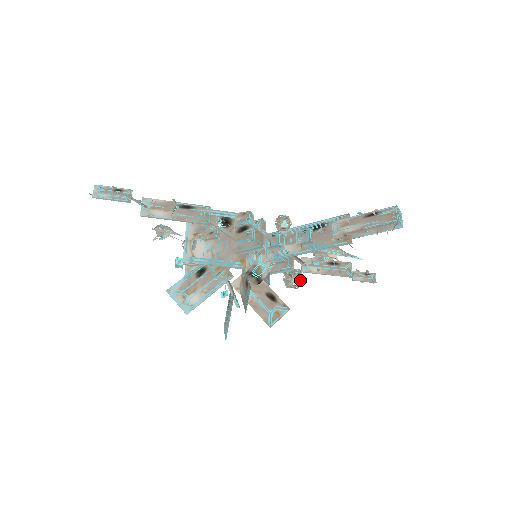
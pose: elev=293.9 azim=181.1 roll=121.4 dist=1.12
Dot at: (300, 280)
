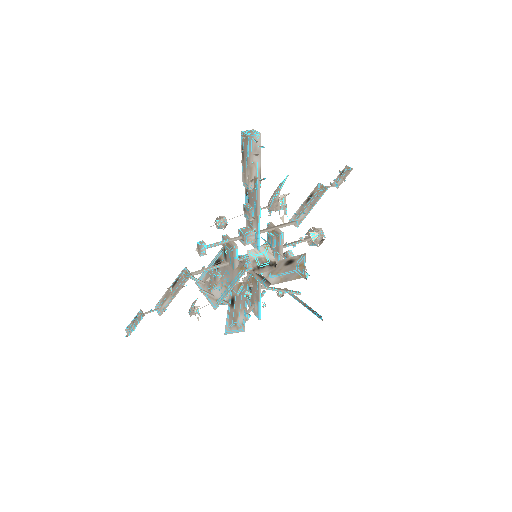
Dot at: (320, 232)
